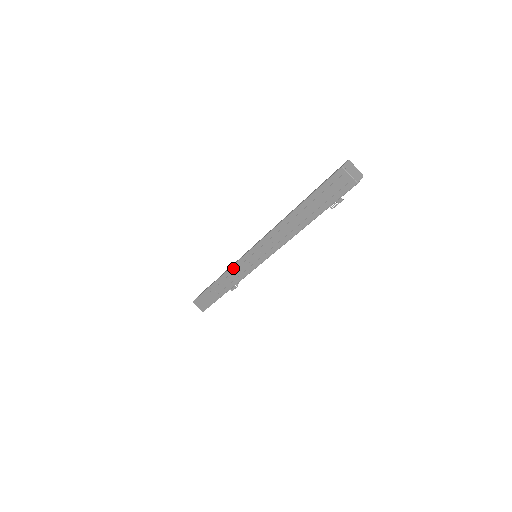
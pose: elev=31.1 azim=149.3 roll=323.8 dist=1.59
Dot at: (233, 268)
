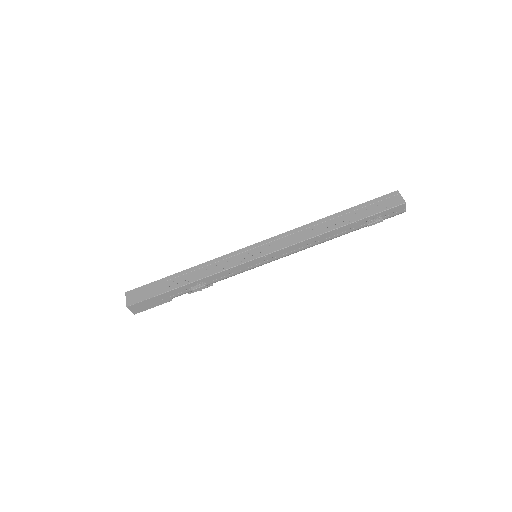
Dot at: (223, 257)
